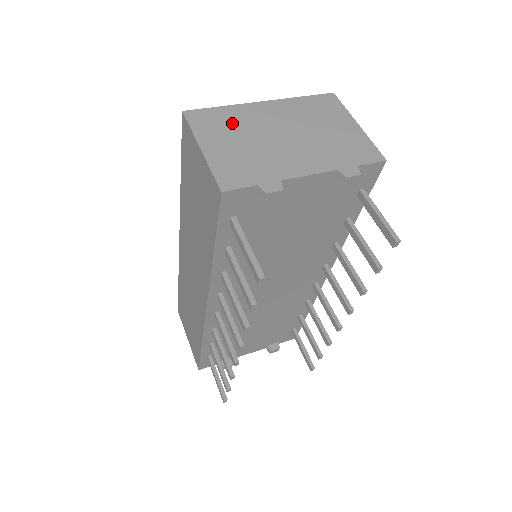
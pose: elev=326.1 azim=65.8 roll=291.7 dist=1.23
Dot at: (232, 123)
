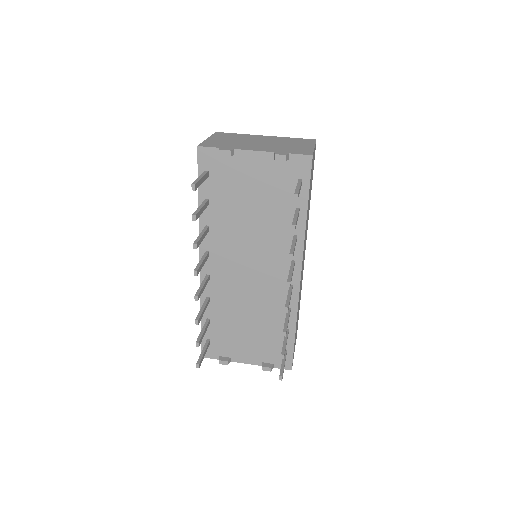
Dot at: (236, 137)
